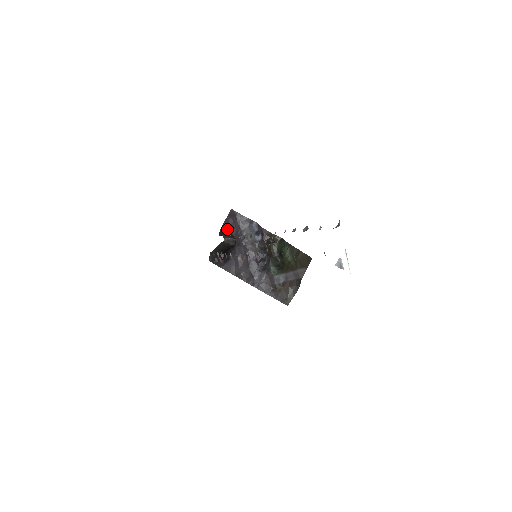
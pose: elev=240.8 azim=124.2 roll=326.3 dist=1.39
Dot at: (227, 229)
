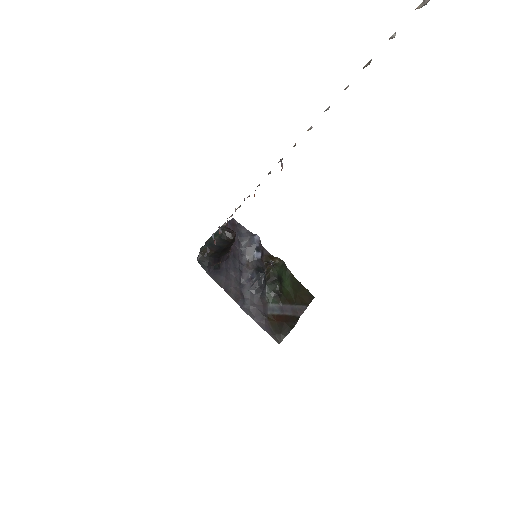
Dot at: occluded
